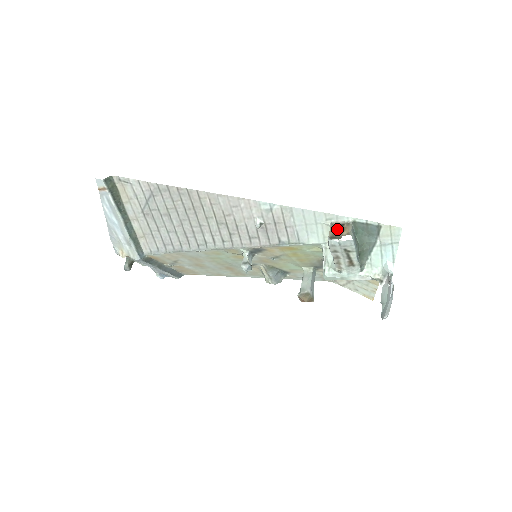
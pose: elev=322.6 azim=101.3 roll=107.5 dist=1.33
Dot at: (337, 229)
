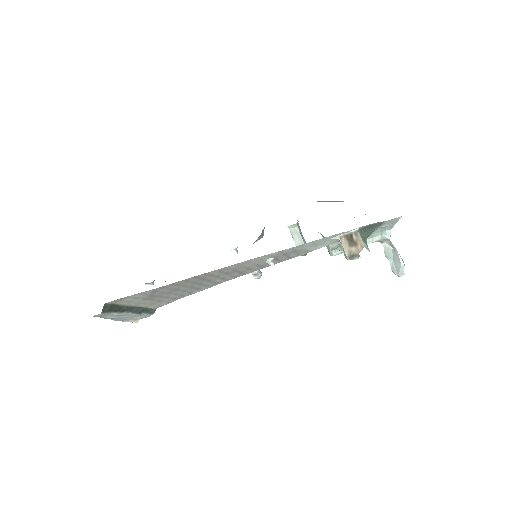
Dot at: (349, 244)
